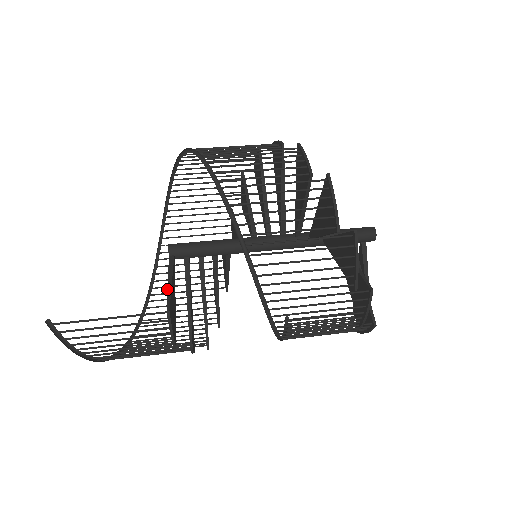
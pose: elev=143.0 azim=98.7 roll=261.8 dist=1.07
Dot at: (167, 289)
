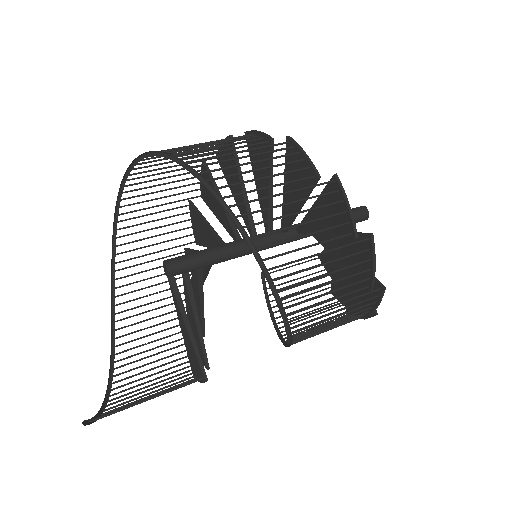
Dot at: (192, 344)
